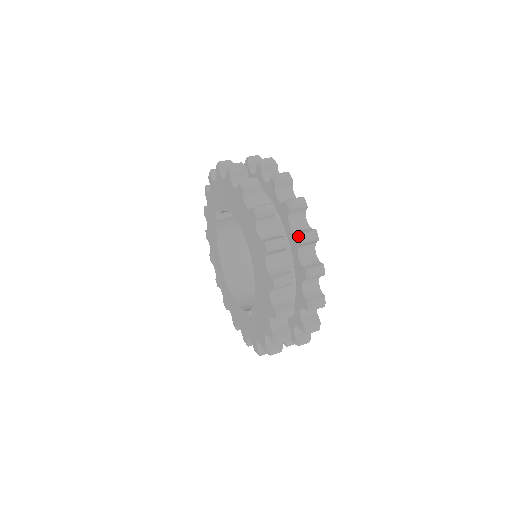
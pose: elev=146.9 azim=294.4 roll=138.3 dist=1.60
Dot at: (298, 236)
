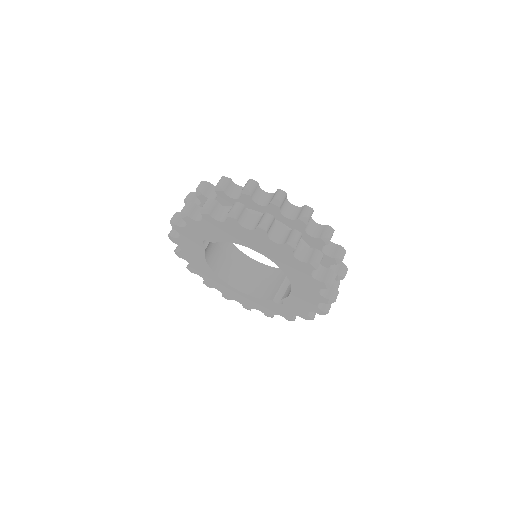
Dot at: (322, 240)
